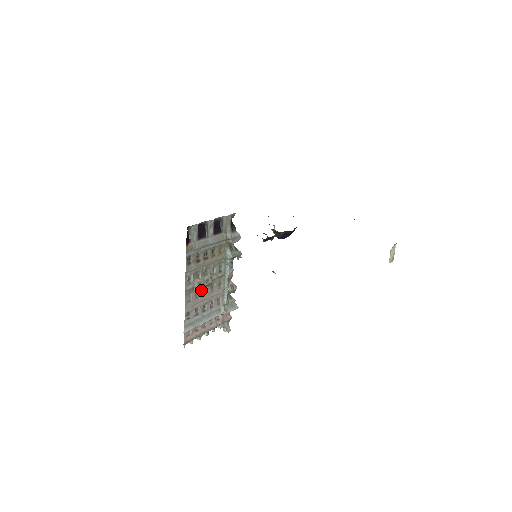
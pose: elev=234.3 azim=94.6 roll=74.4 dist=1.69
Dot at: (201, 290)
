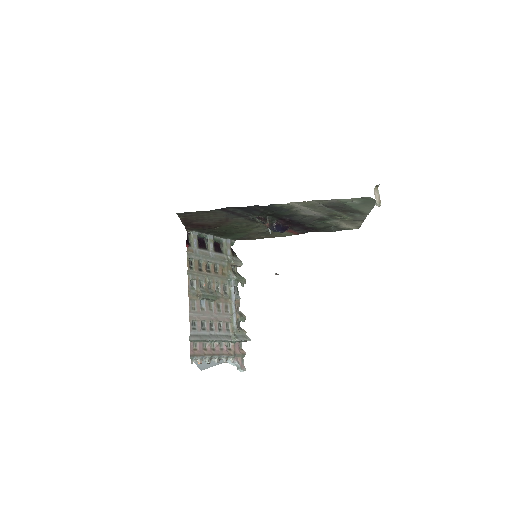
Dot at: (206, 303)
